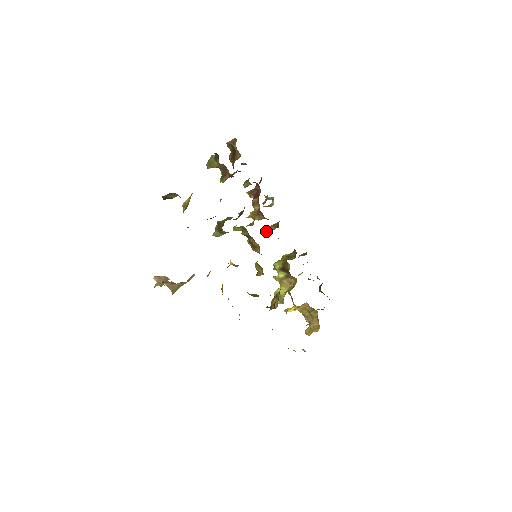
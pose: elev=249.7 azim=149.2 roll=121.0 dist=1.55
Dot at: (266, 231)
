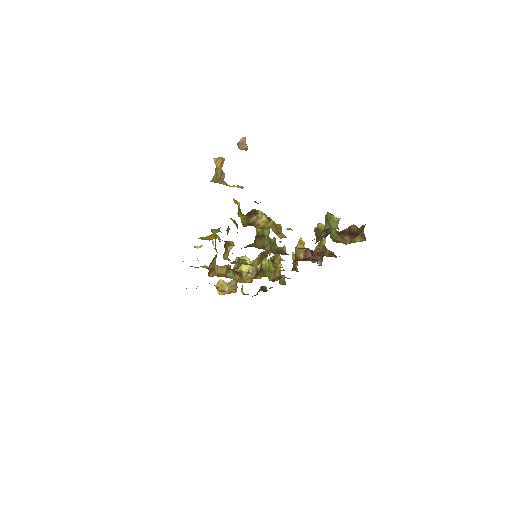
Dot at: (292, 254)
